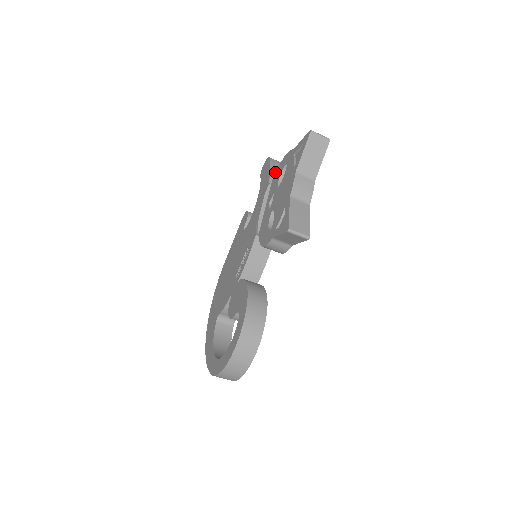
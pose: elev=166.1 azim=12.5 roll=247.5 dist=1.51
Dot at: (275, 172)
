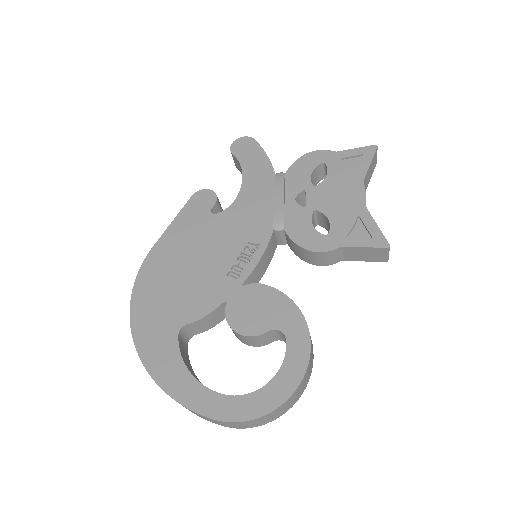
Dot at: occluded
